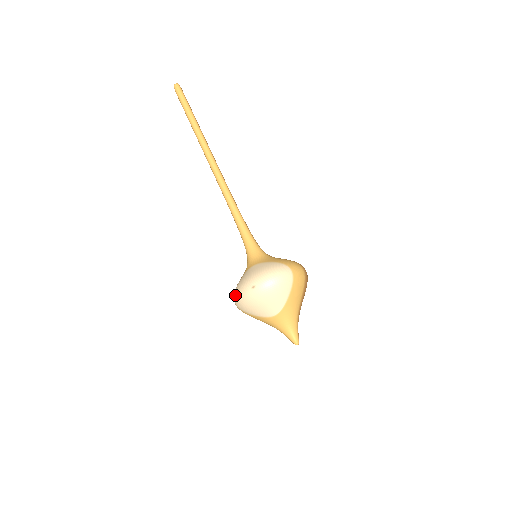
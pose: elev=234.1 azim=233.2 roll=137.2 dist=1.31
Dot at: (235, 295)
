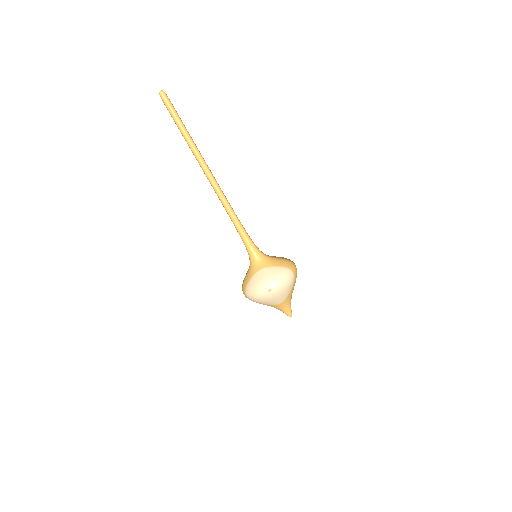
Dot at: (250, 293)
